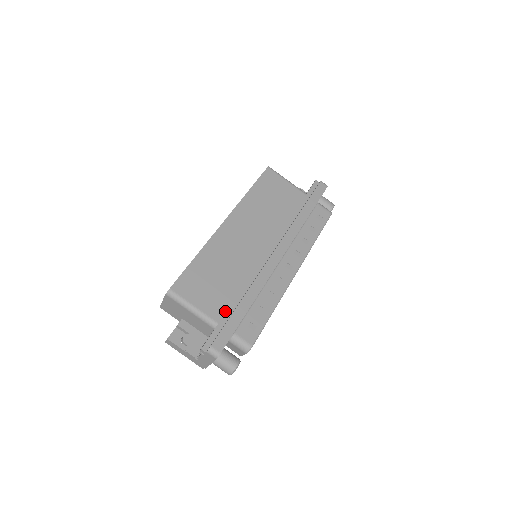
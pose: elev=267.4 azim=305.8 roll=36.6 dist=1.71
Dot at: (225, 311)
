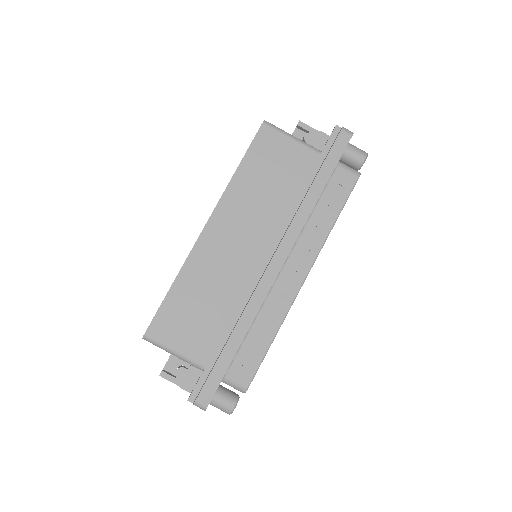
Dot at: (213, 350)
